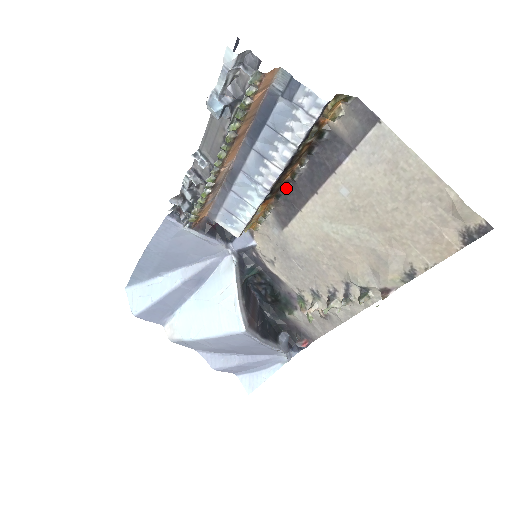
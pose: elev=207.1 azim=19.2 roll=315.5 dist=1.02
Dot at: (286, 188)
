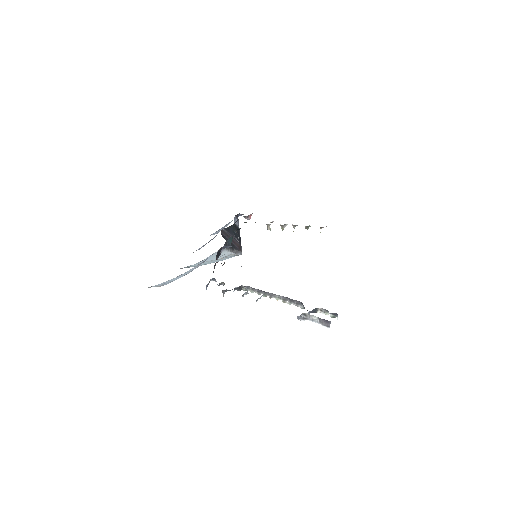
Dot at: occluded
